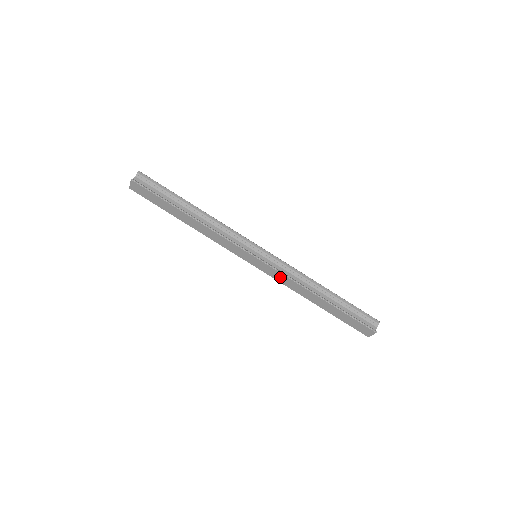
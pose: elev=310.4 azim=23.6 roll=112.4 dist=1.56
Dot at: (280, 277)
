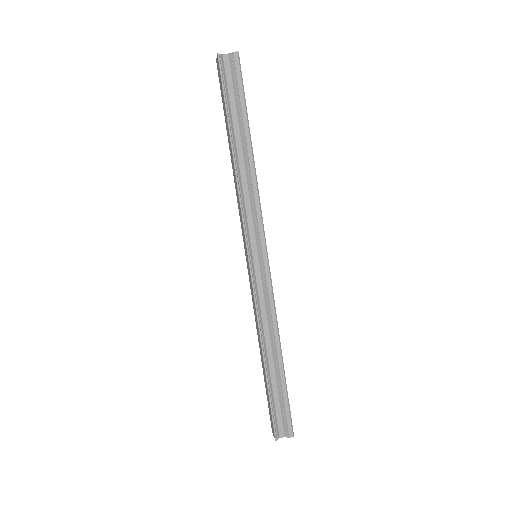
Dot at: (253, 299)
